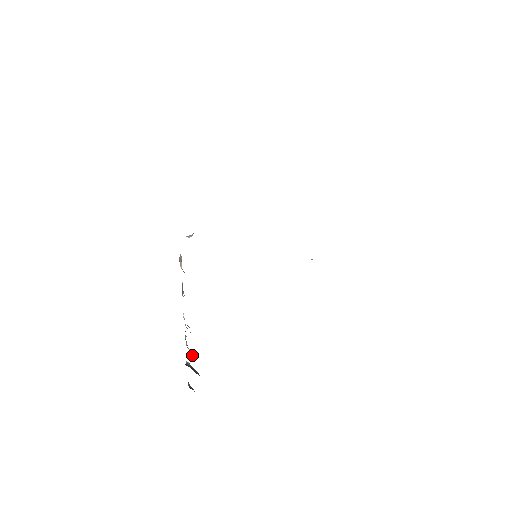
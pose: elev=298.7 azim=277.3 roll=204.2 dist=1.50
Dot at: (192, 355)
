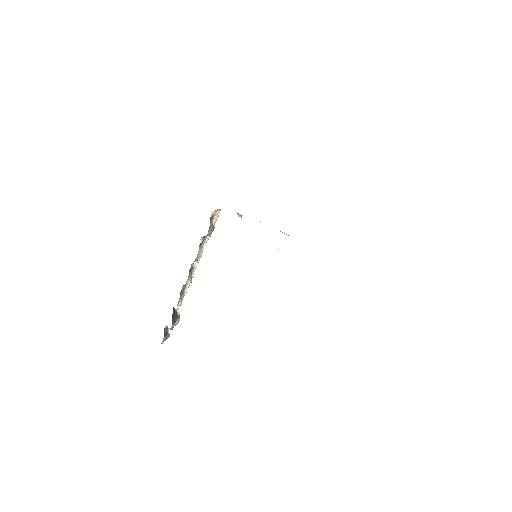
Dot at: (181, 304)
